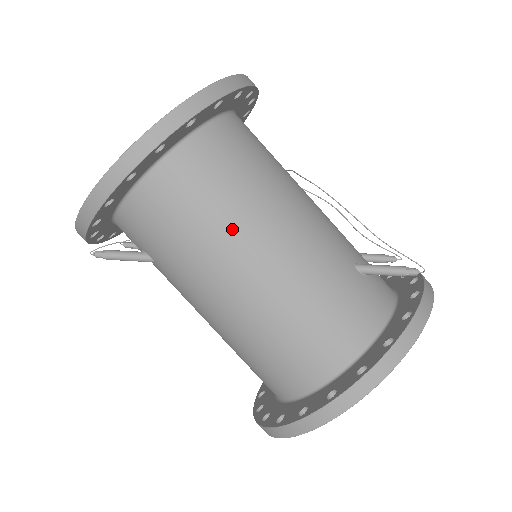
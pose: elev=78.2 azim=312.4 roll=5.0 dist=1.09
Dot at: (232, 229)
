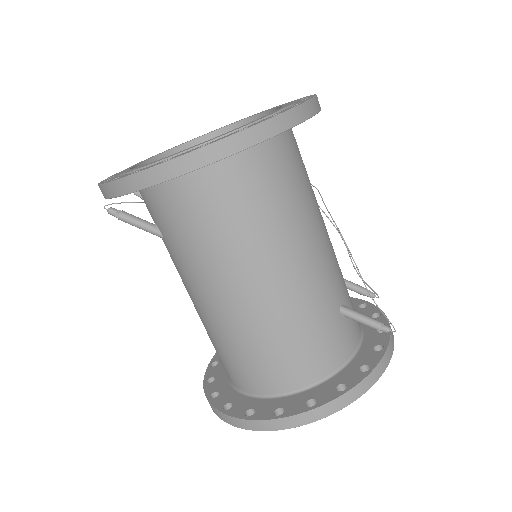
Dot at: (249, 250)
